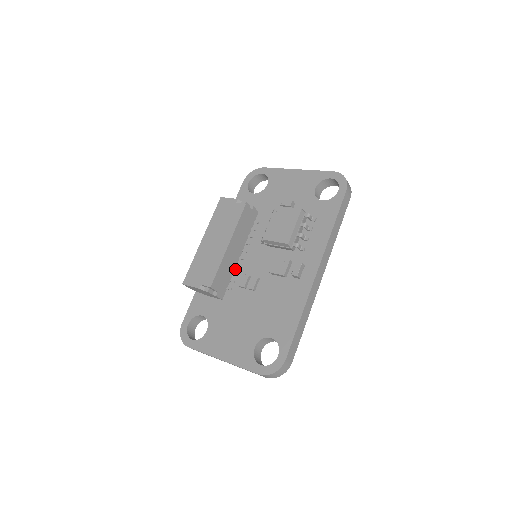
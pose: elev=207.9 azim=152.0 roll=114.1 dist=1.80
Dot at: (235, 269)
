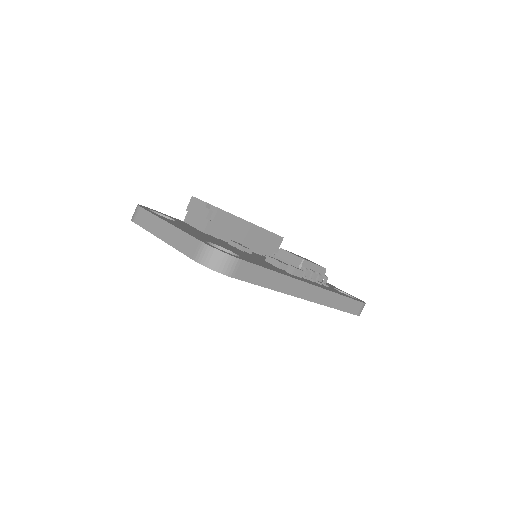
Dot at: occluded
